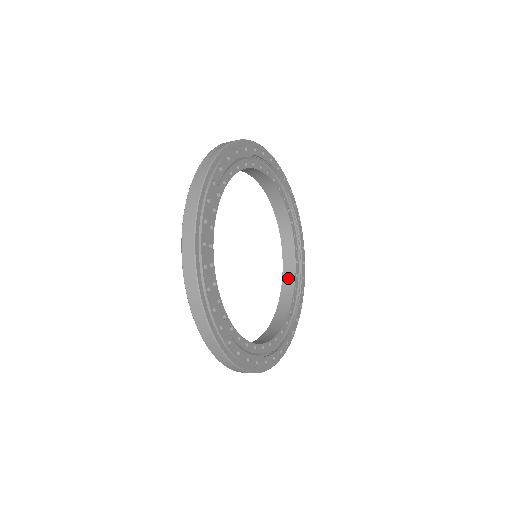
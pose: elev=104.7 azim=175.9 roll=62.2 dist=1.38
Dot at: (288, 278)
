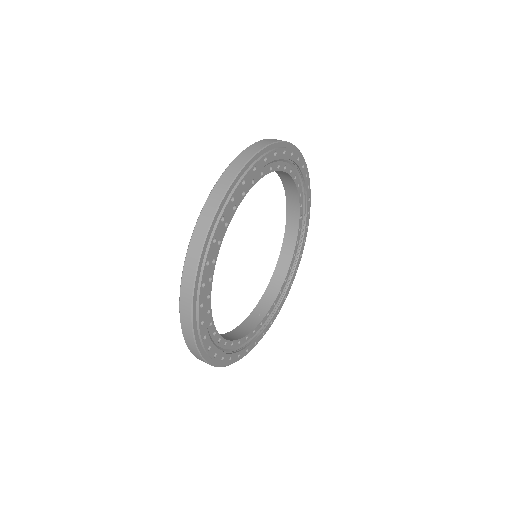
Dot at: (259, 312)
